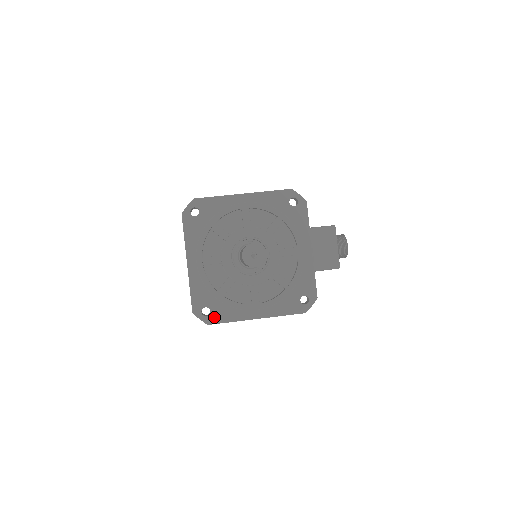
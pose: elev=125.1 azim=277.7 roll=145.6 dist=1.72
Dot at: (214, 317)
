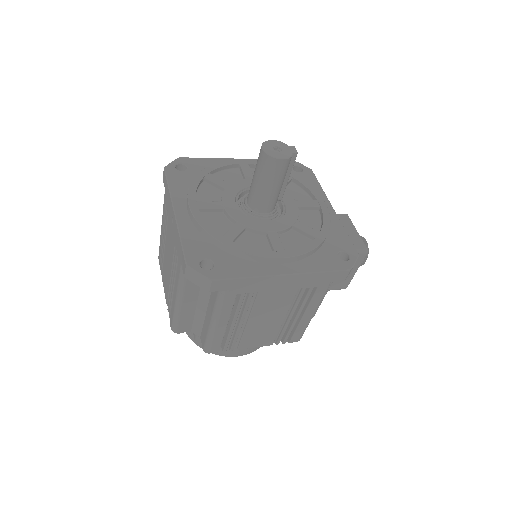
Dot at: (220, 271)
